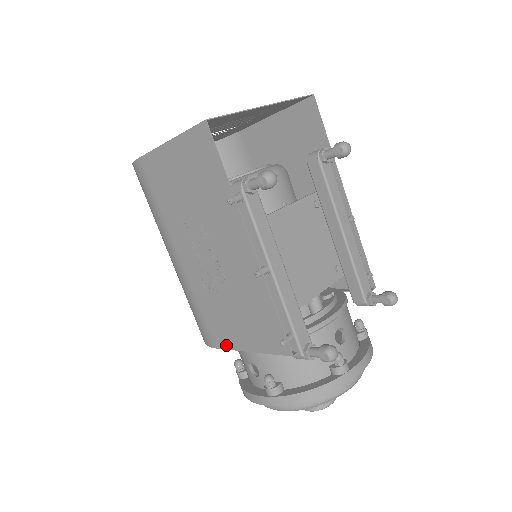
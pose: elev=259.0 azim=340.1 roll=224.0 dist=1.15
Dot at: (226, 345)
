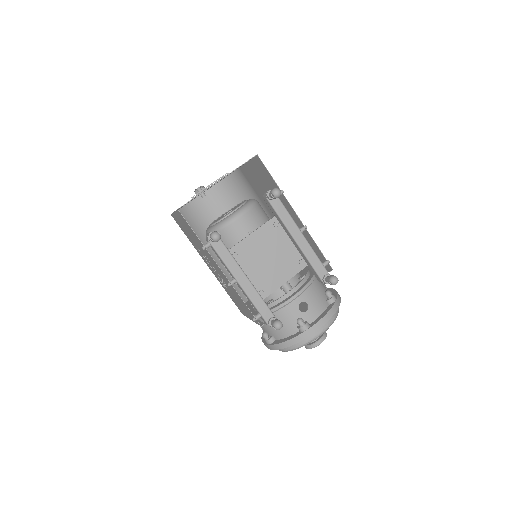
Dot at: (244, 314)
